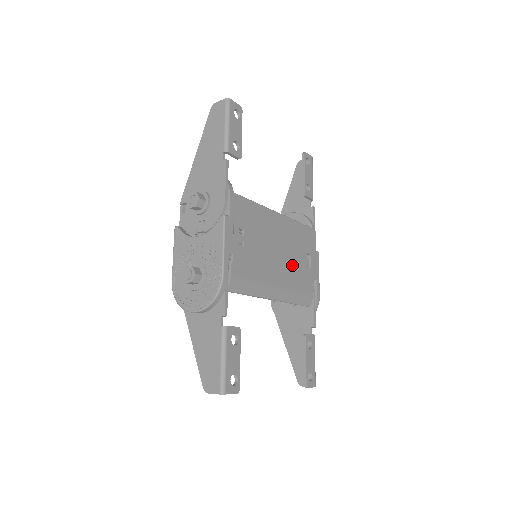
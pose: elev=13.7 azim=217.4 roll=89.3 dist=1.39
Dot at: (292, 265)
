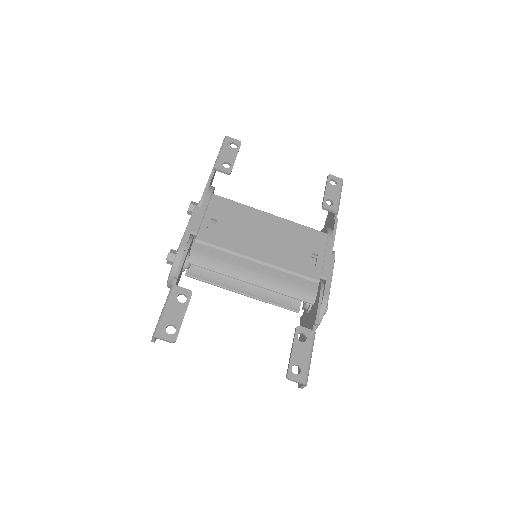
Dot at: (283, 258)
